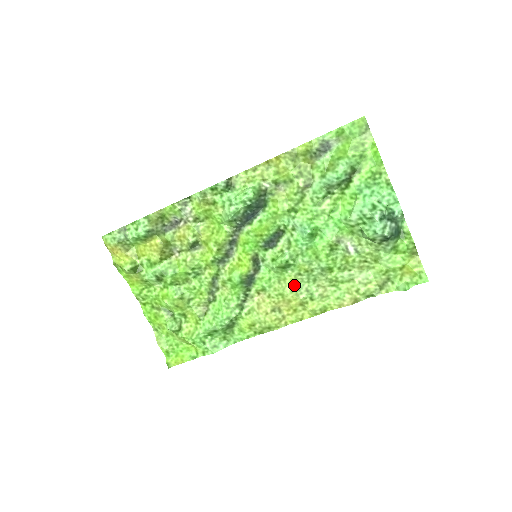
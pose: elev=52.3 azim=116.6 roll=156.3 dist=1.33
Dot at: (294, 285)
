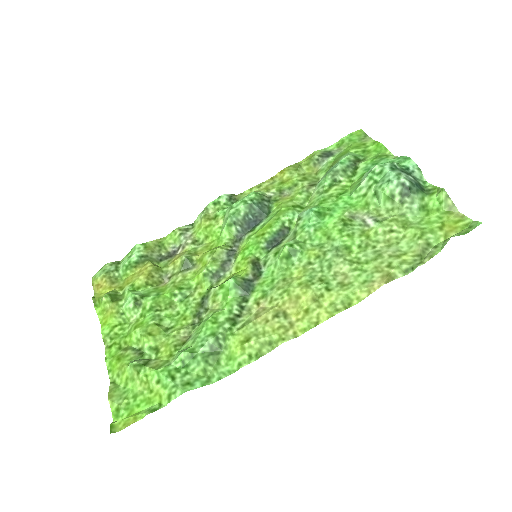
Dot at: (303, 277)
